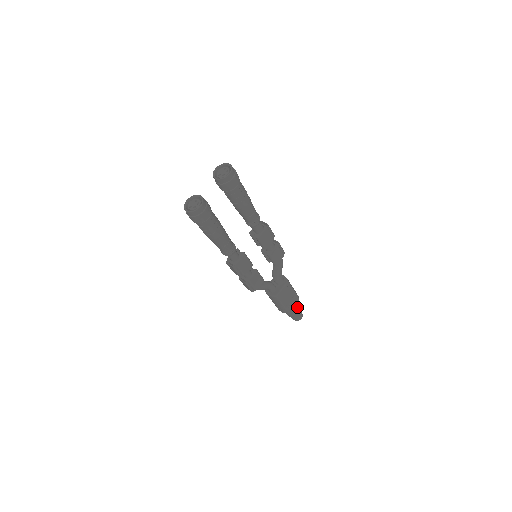
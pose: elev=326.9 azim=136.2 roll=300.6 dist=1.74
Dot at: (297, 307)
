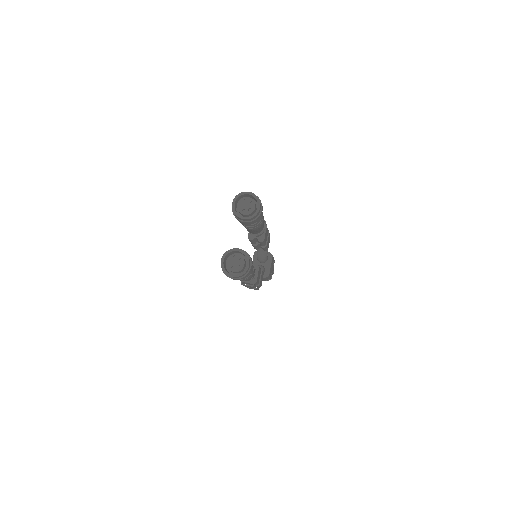
Dot at: occluded
